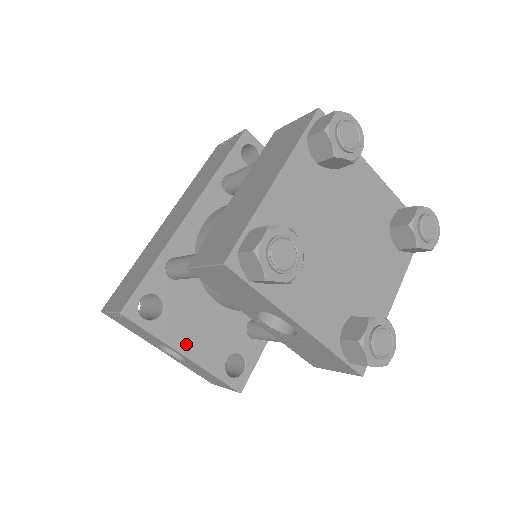
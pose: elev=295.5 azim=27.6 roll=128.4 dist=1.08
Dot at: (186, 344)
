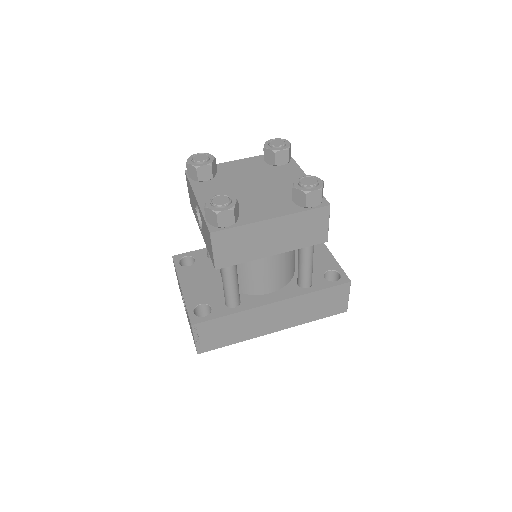
Dot at: (187, 284)
